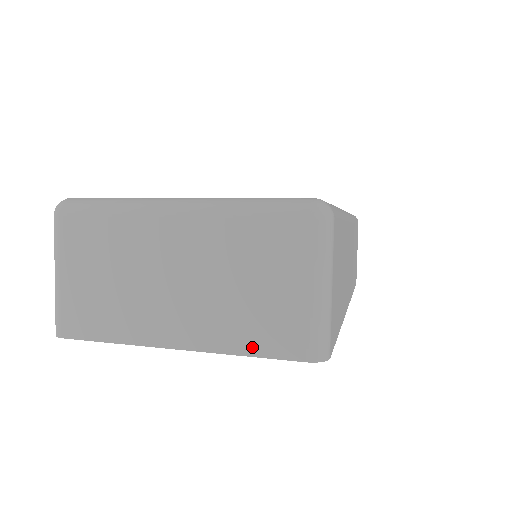
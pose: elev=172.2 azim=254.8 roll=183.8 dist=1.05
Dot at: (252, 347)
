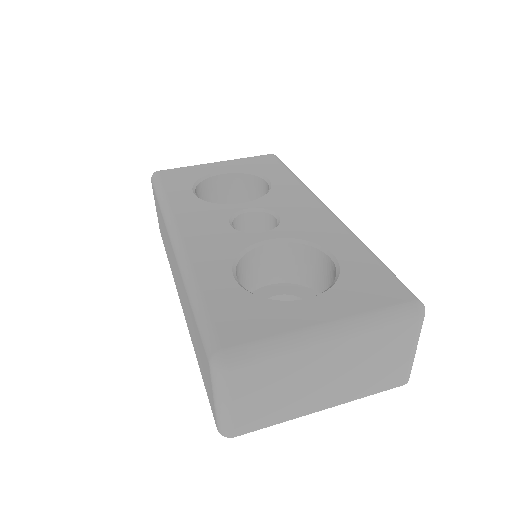
Dot at: (373, 391)
